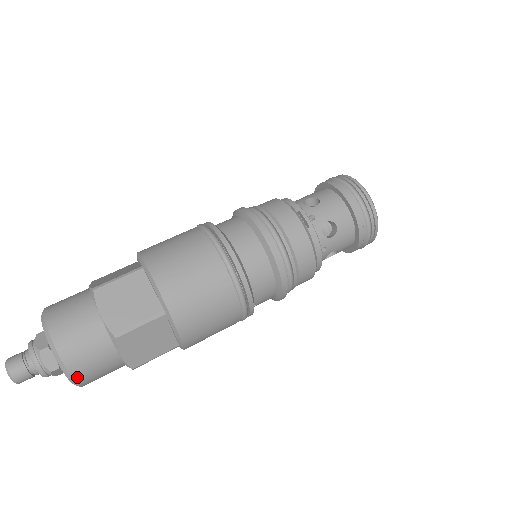
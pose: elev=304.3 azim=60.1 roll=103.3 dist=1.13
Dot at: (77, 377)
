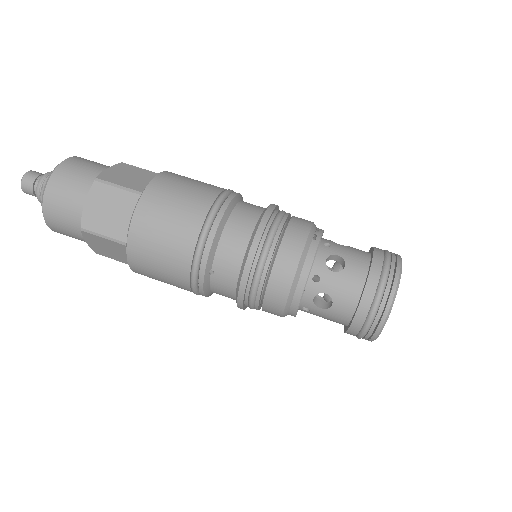
Dot at: (48, 193)
